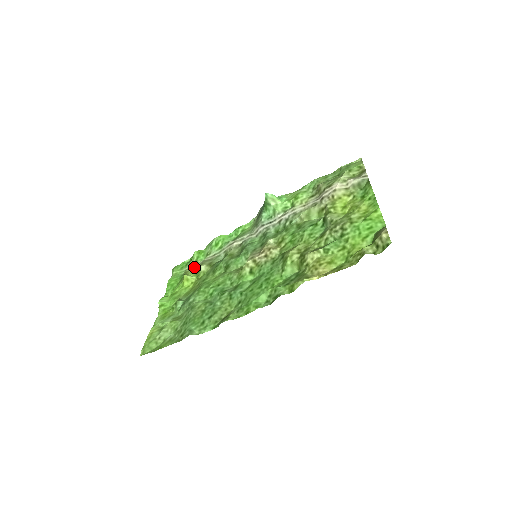
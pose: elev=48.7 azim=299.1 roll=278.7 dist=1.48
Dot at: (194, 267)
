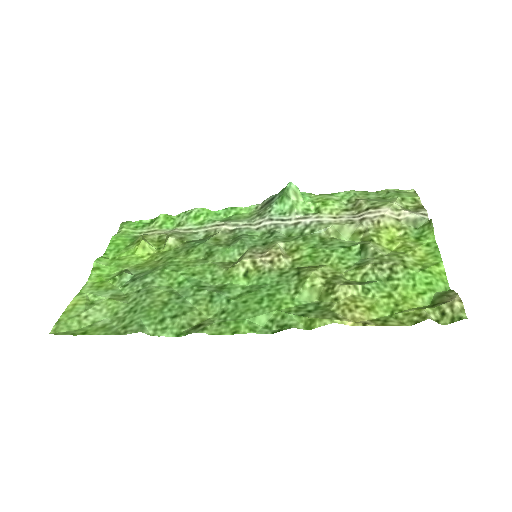
Dot at: (156, 234)
